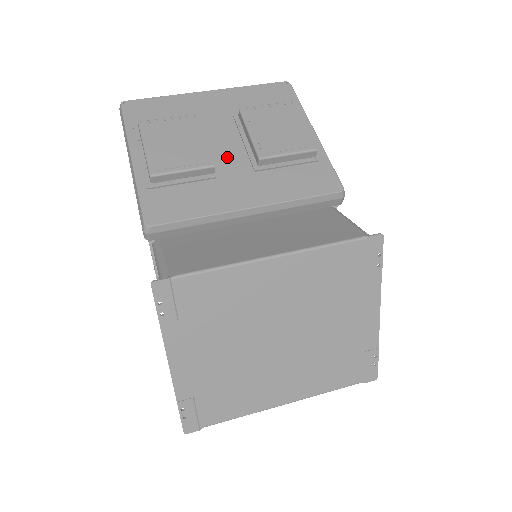
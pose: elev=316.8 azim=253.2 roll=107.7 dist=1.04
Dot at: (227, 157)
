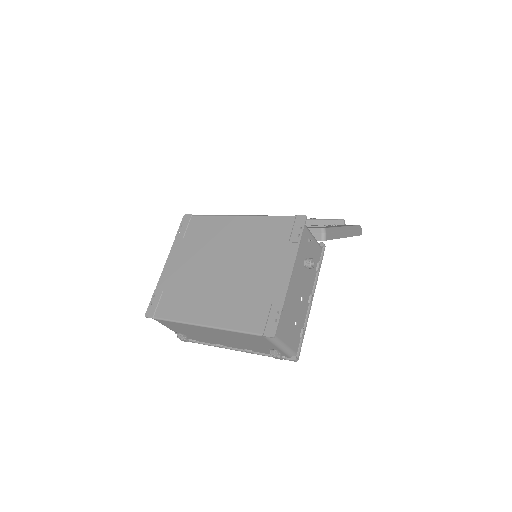
Dot at: occluded
